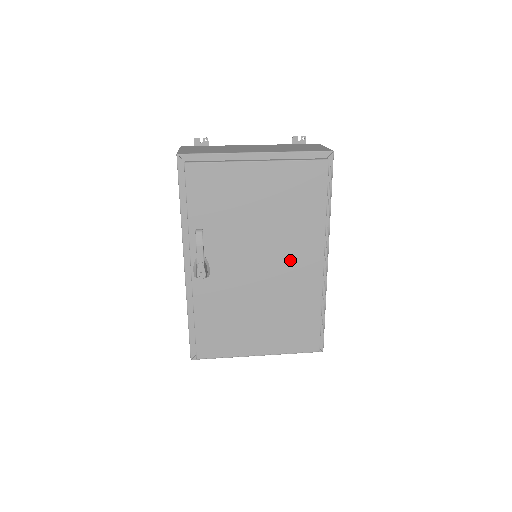
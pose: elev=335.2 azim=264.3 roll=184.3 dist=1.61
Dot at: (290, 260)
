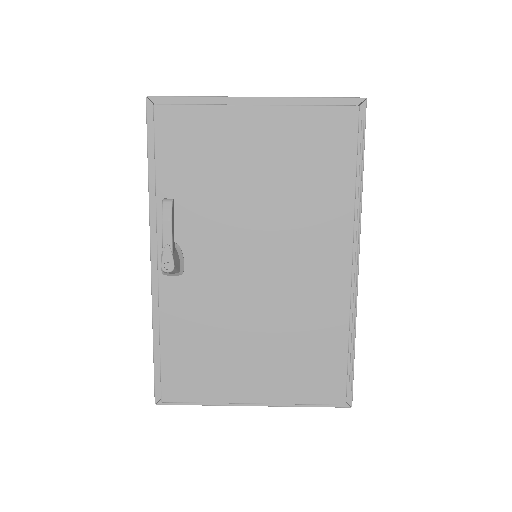
Dot at: (301, 256)
